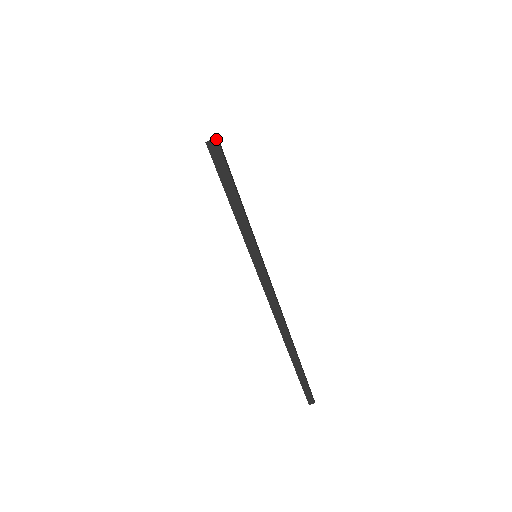
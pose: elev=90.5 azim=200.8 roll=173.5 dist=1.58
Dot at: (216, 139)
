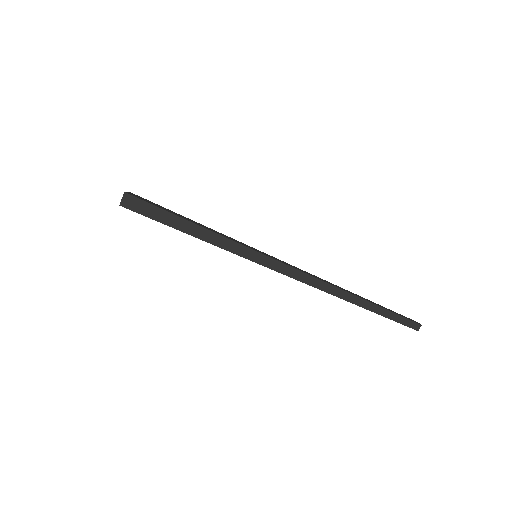
Dot at: (125, 194)
